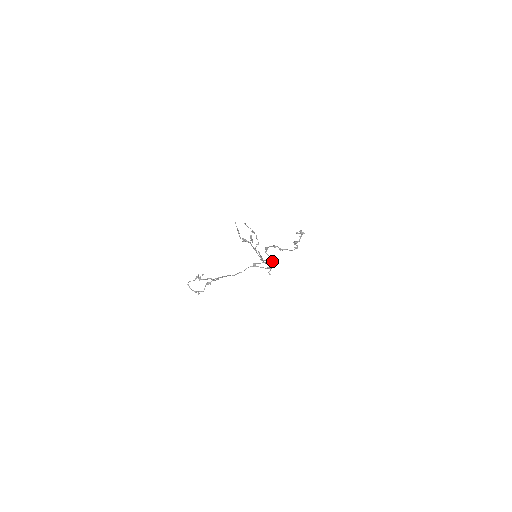
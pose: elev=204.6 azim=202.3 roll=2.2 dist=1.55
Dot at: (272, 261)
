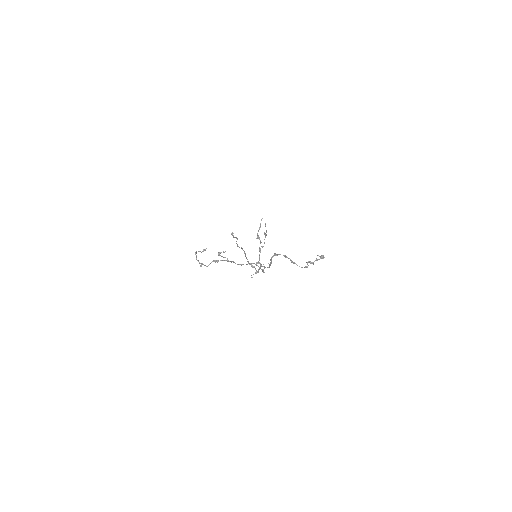
Dot at: (267, 267)
